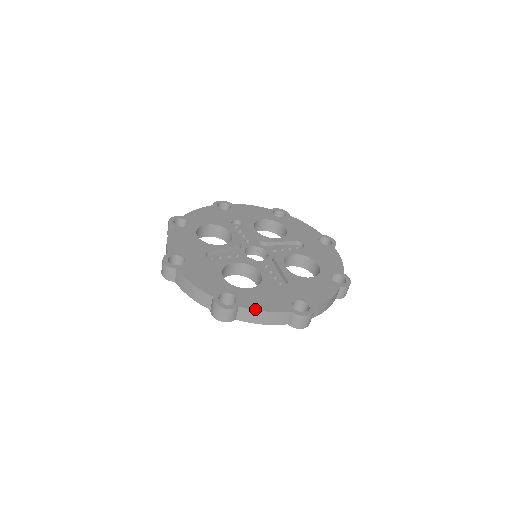
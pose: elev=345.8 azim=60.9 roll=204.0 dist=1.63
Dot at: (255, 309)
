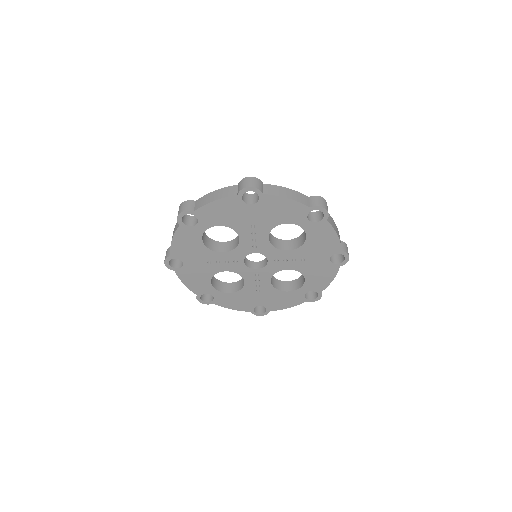
Dot at: (207, 195)
